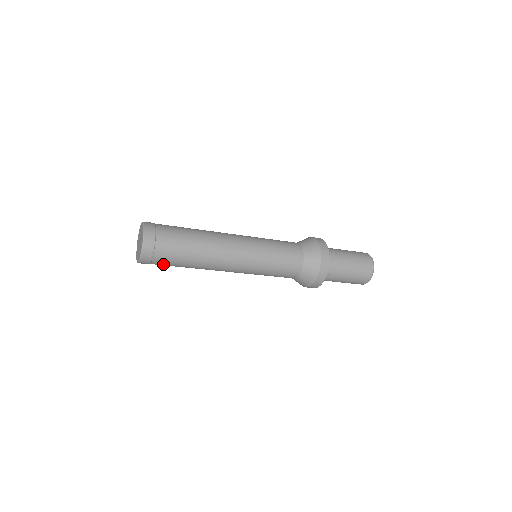
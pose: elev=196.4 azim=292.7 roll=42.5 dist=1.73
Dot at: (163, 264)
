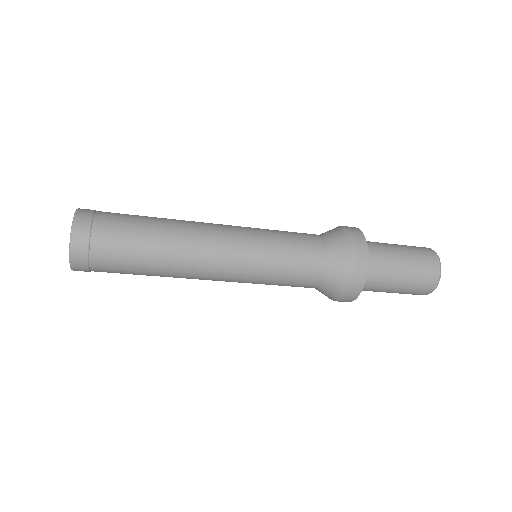
Dot at: occluded
